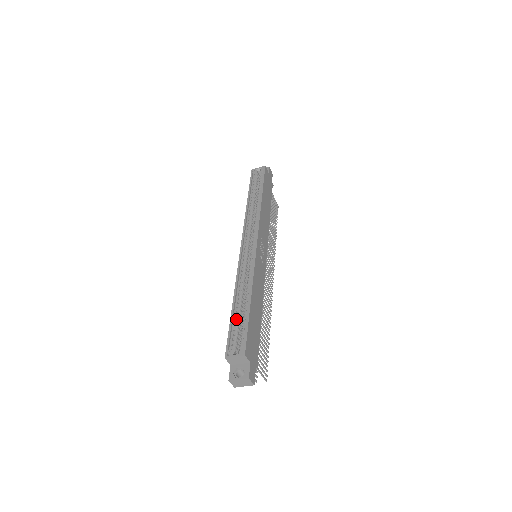
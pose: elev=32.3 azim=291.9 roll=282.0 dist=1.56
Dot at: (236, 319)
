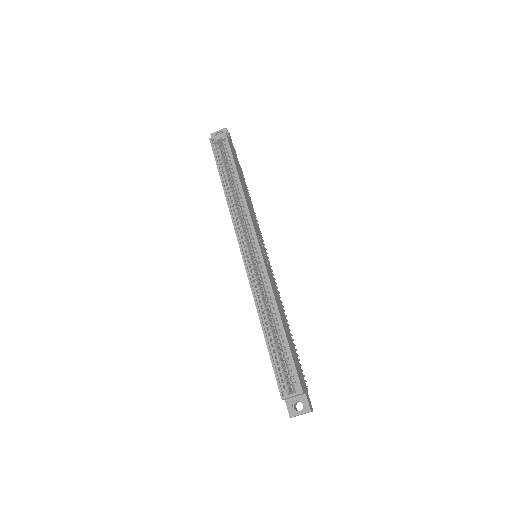
Dot at: (274, 349)
